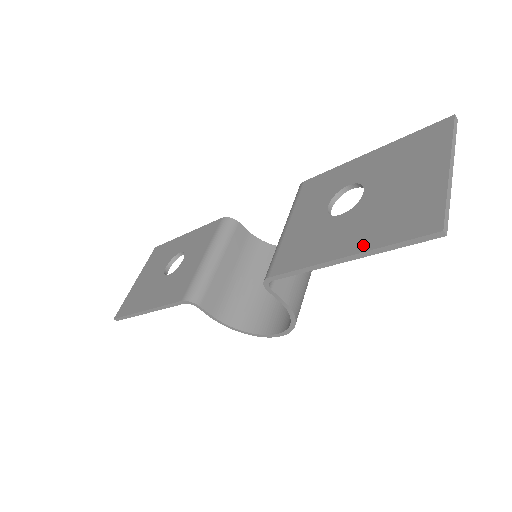
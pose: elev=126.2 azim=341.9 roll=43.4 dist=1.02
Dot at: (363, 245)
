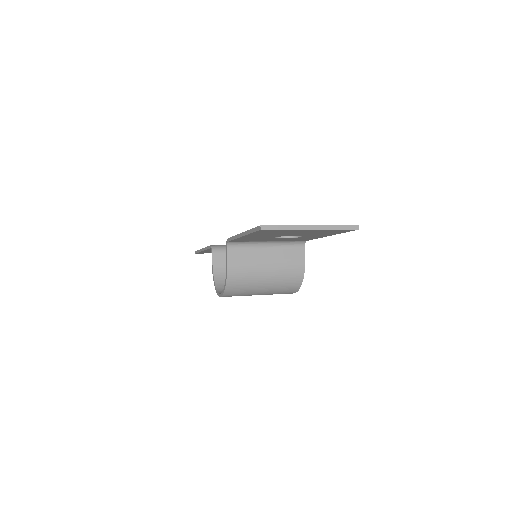
Dot at: occluded
